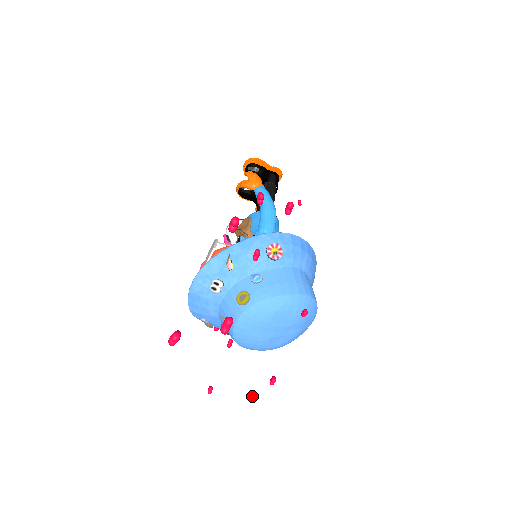
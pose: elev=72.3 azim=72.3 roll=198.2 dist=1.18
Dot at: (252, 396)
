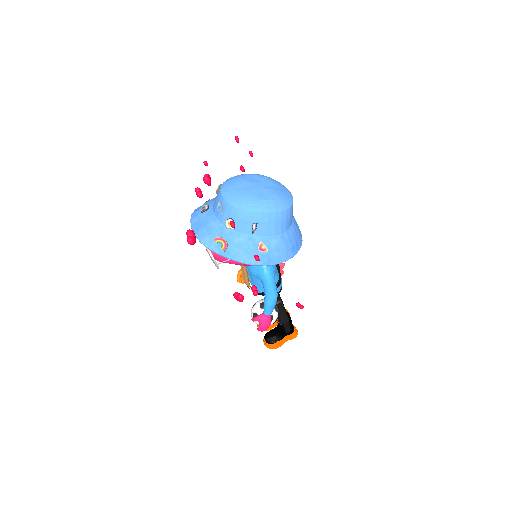
Dot at: (241, 166)
